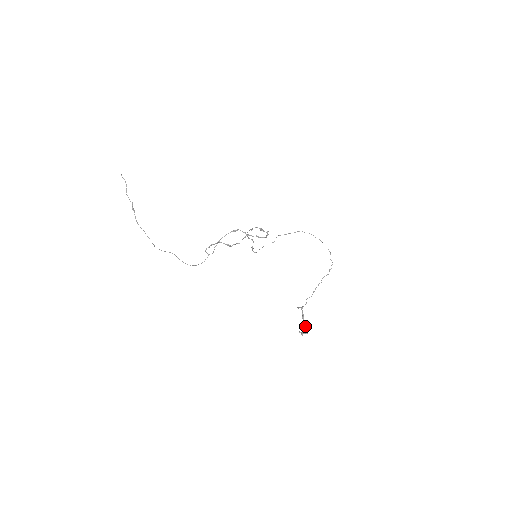
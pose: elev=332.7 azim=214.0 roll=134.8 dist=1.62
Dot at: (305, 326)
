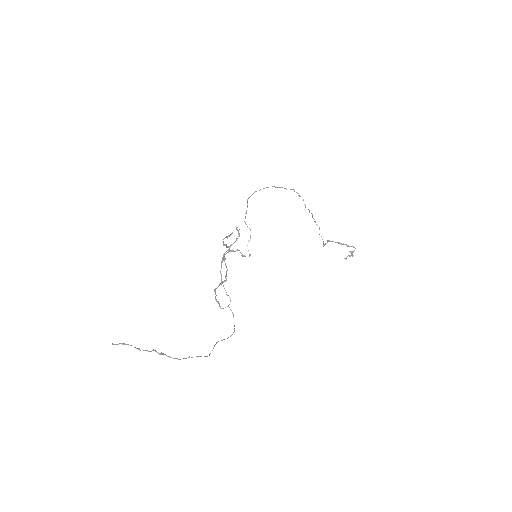
Dot at: occluded
